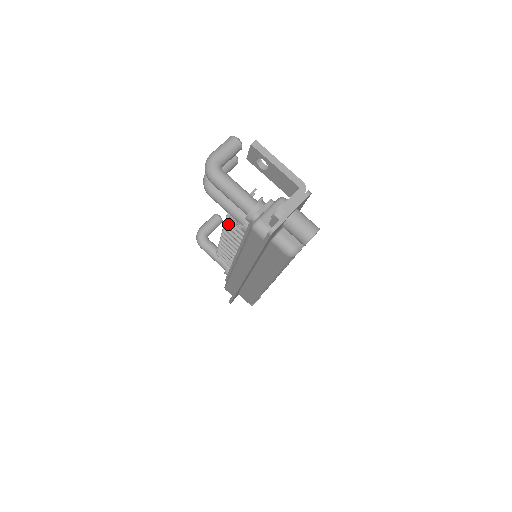
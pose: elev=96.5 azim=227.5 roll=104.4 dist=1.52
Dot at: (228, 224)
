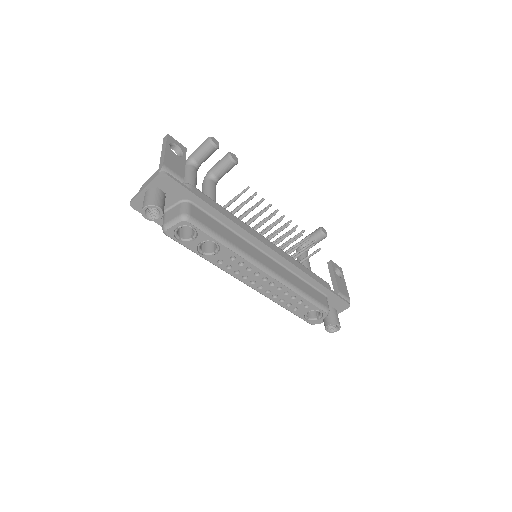
Dot at: occluded
